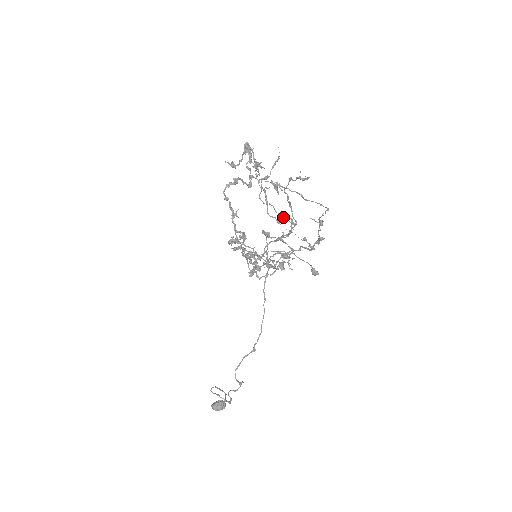
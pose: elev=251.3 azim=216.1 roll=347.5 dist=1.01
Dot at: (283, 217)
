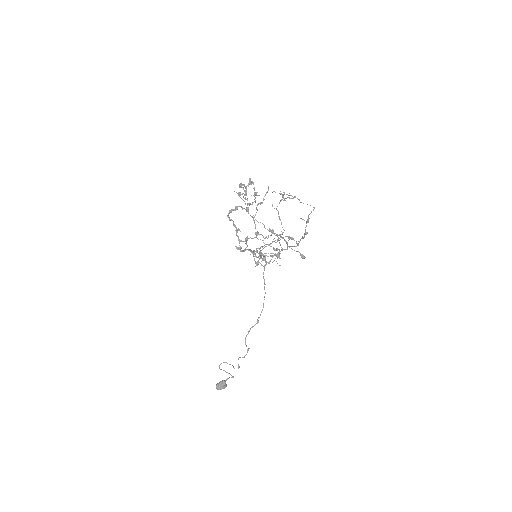
Dot at: occluded
